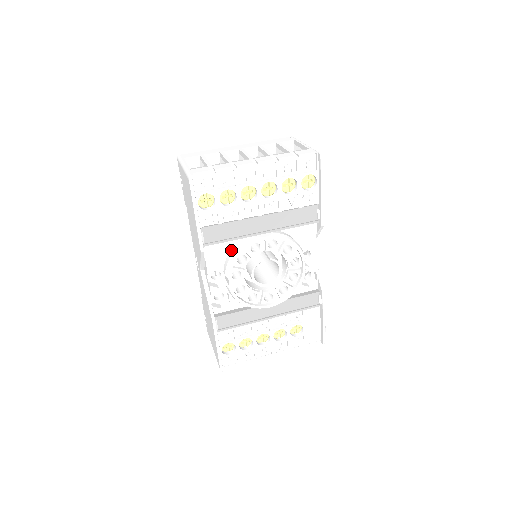
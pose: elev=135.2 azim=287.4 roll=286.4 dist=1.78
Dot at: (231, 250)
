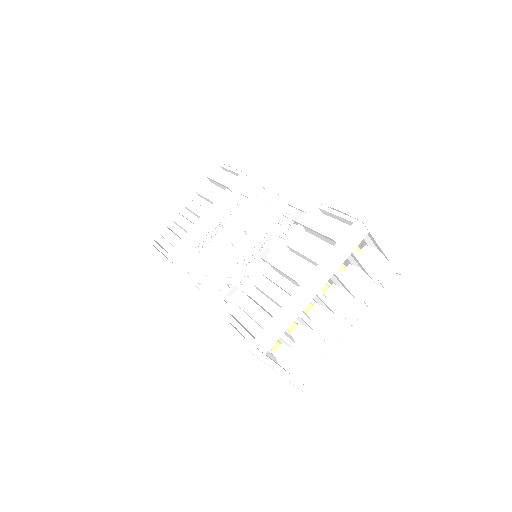
Dot at: occluded
